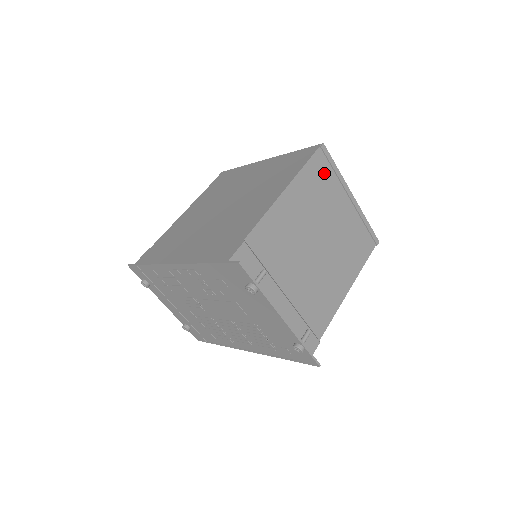
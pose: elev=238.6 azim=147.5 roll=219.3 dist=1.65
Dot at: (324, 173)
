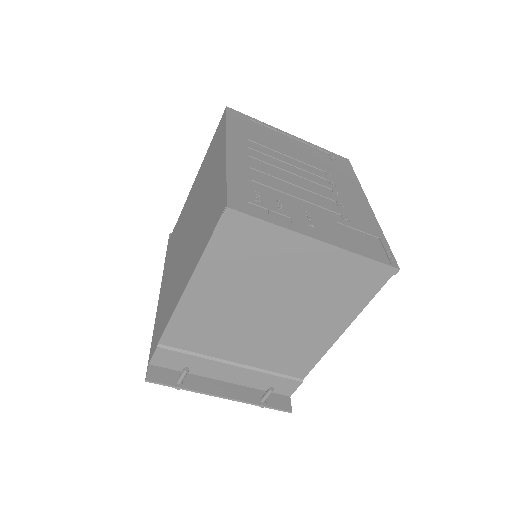
Dot at: (248, 238)
